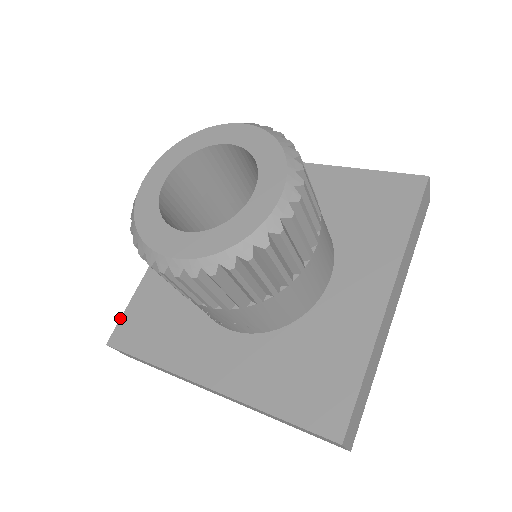
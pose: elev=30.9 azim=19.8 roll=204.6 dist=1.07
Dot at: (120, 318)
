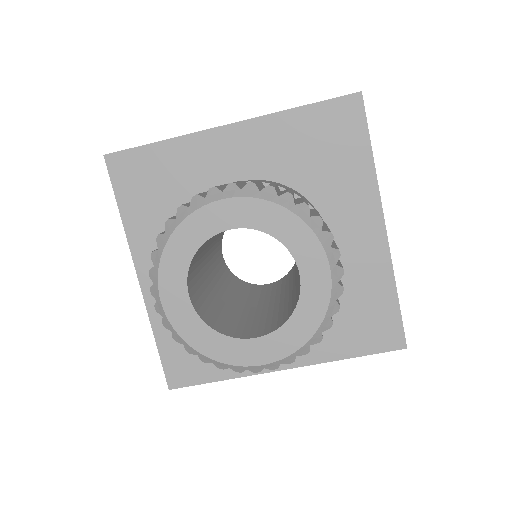
Dot at: (132, 148)
